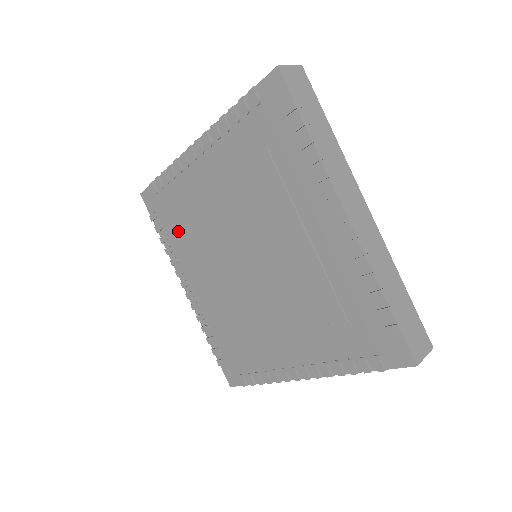
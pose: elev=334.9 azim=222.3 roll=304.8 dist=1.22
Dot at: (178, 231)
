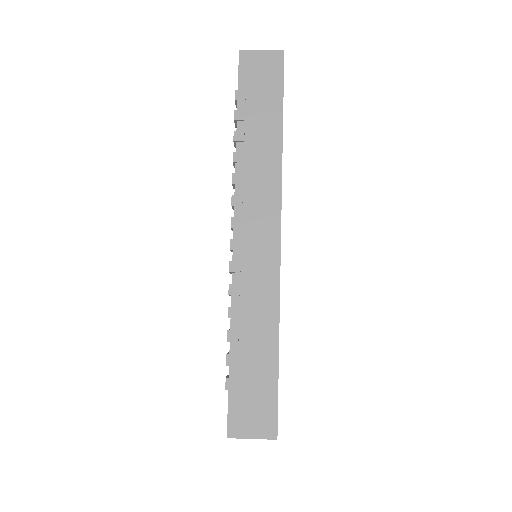
Dot at: occluded
